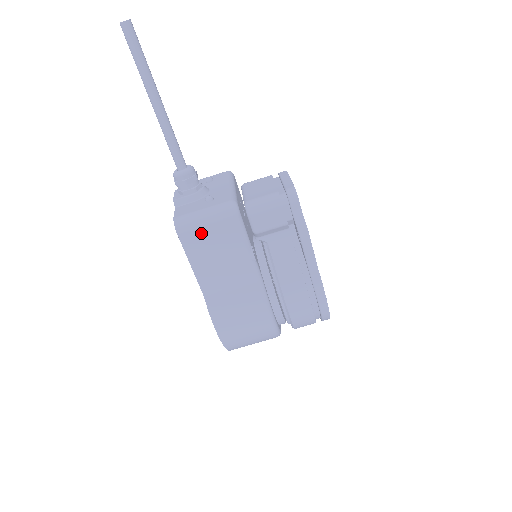
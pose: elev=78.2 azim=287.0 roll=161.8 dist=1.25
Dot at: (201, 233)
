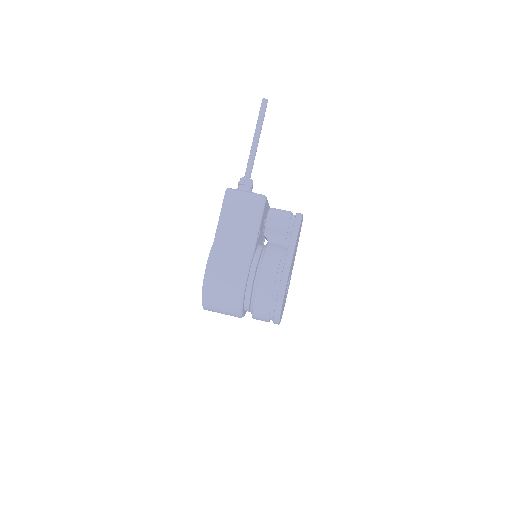
Dot at: (238, 200)
